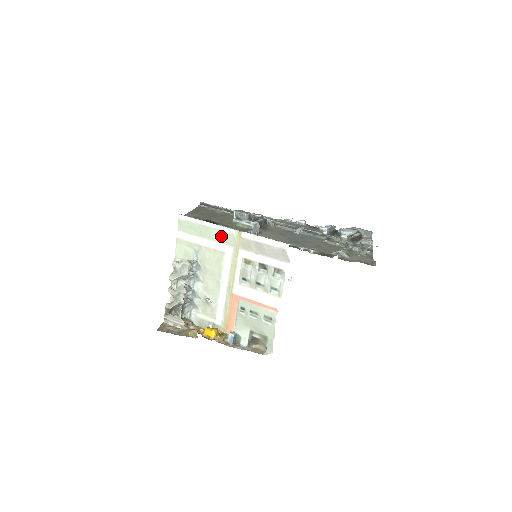
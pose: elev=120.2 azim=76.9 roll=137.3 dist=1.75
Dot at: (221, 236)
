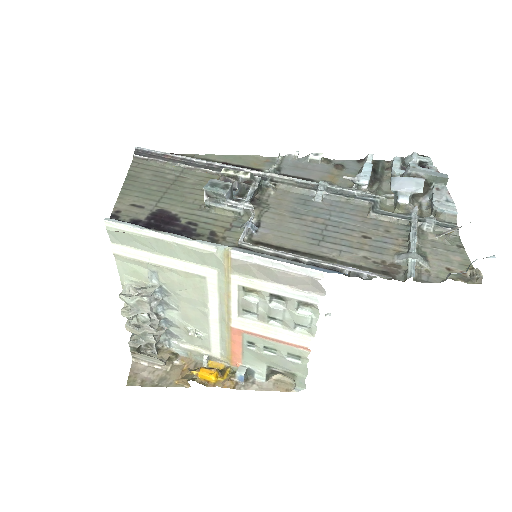
Dot at: (192, 255)
